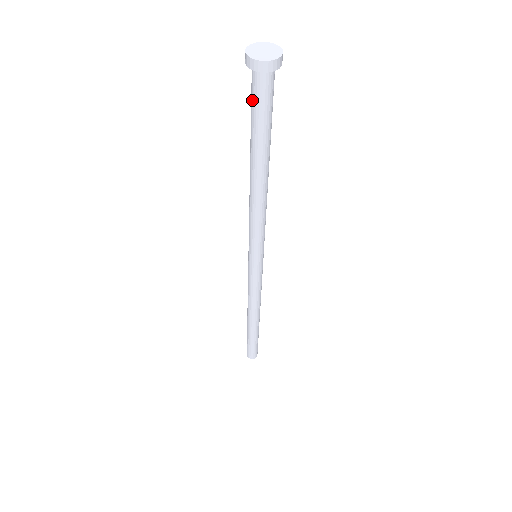
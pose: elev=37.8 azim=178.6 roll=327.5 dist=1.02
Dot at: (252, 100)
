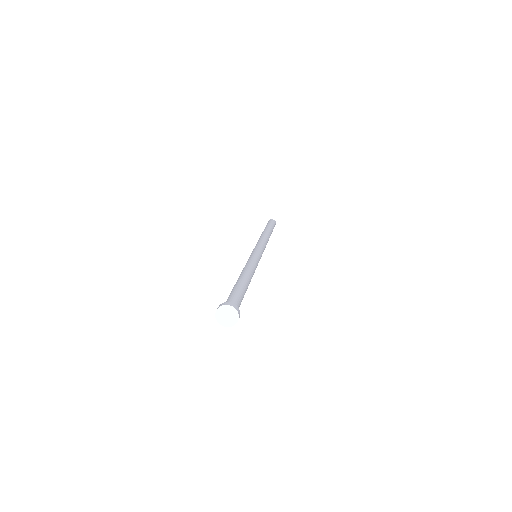
Dot at: occluded
